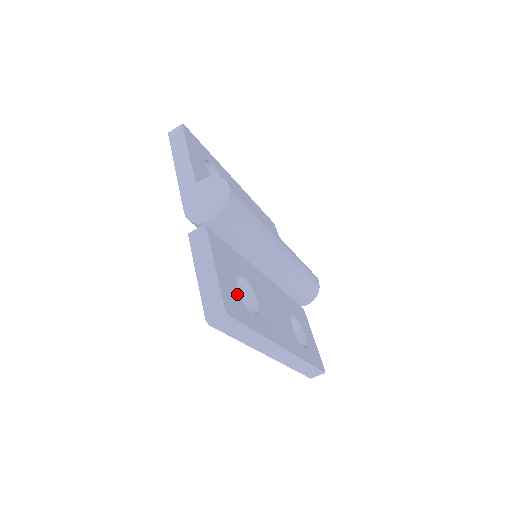
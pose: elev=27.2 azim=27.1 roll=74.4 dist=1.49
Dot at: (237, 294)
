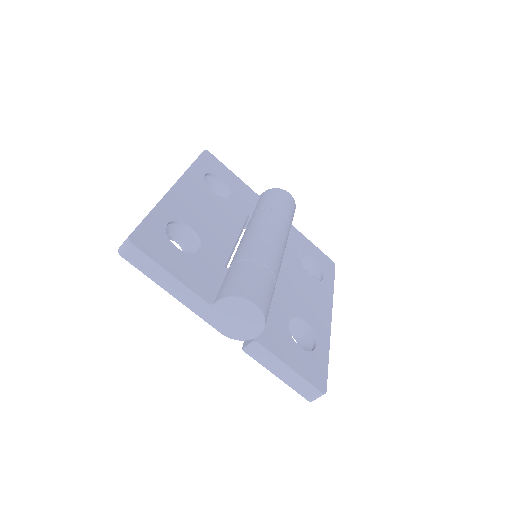
Dot at: (306, 355)
